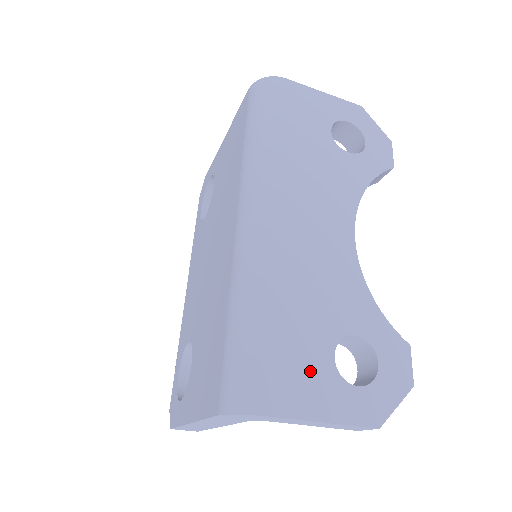
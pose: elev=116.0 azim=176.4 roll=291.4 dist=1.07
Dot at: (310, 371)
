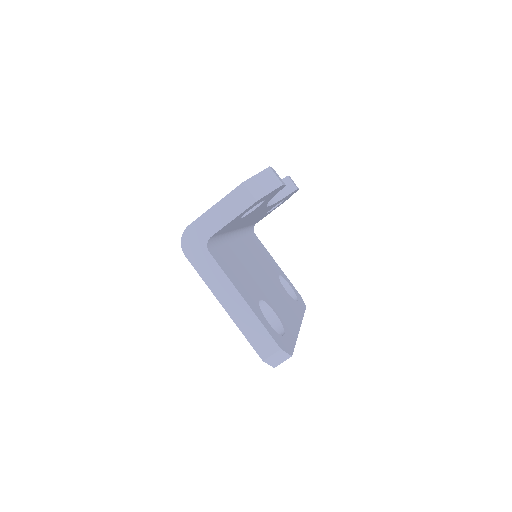
Dot at: occluded
